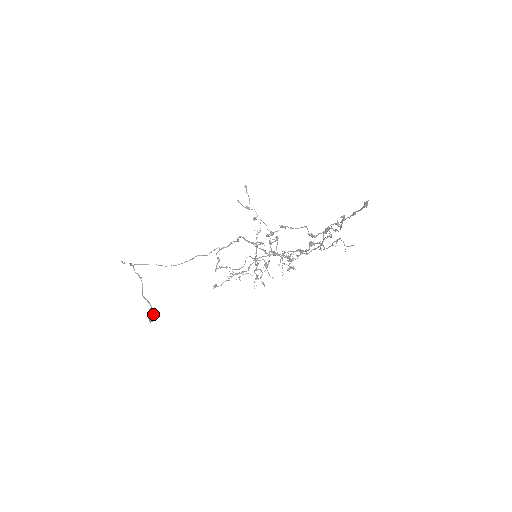
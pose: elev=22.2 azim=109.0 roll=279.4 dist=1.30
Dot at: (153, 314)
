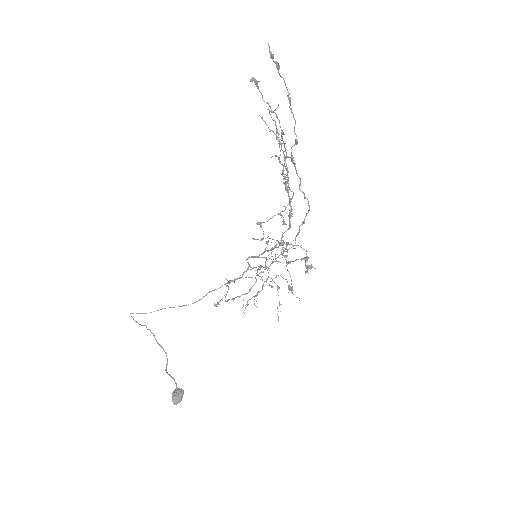
Dot at: (177, 392)
